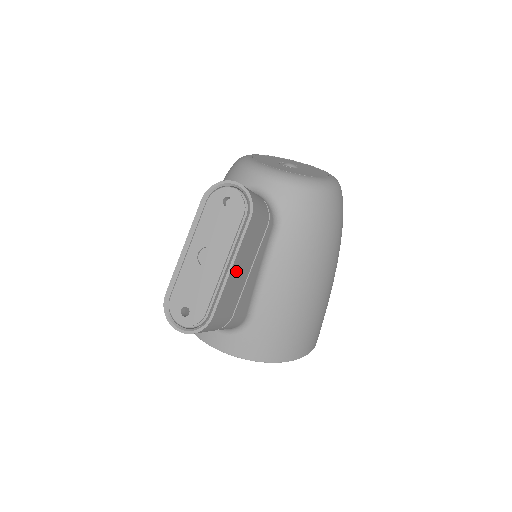
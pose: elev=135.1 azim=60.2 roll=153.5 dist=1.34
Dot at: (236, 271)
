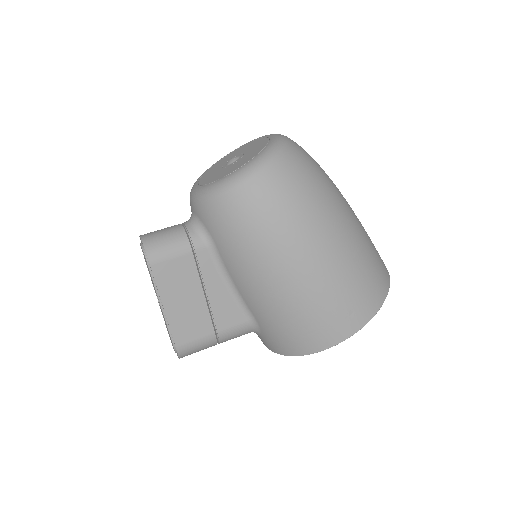
Dot at: (176, 306)
